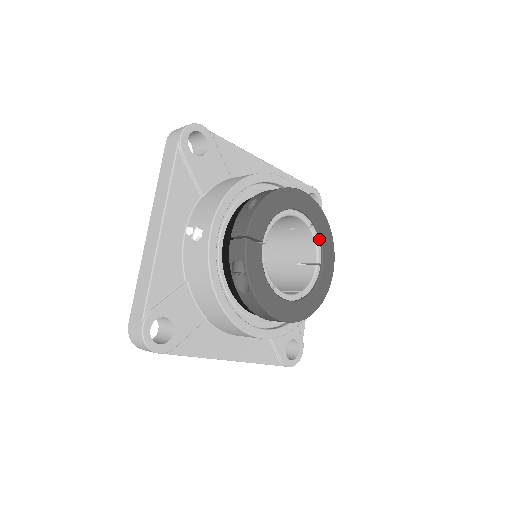
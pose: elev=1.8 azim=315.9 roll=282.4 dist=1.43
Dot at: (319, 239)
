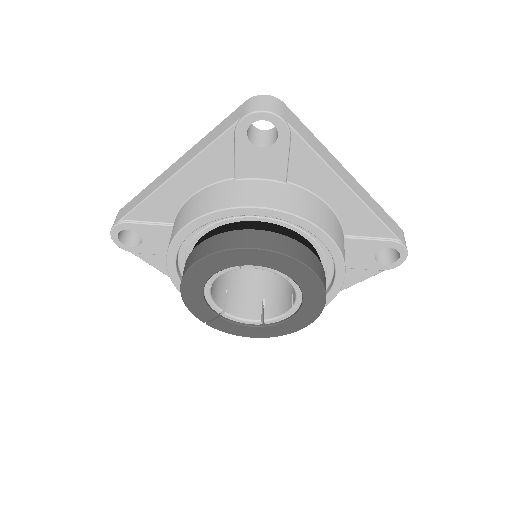
Dot at: (263, 265)
